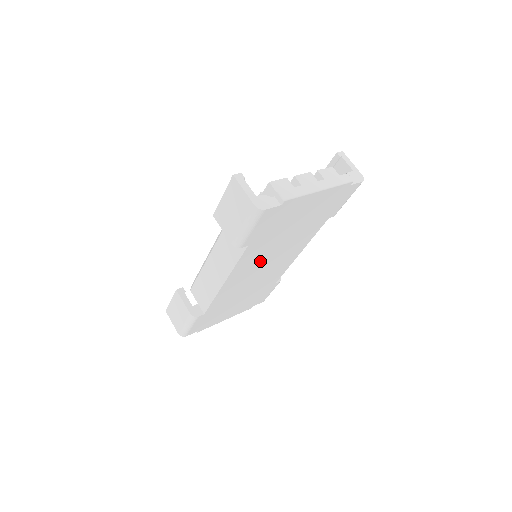
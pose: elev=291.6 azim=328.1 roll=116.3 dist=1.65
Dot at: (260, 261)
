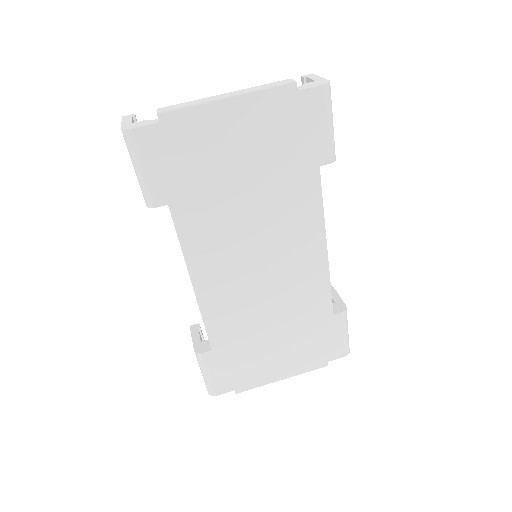
Dot at: (235, 248)
